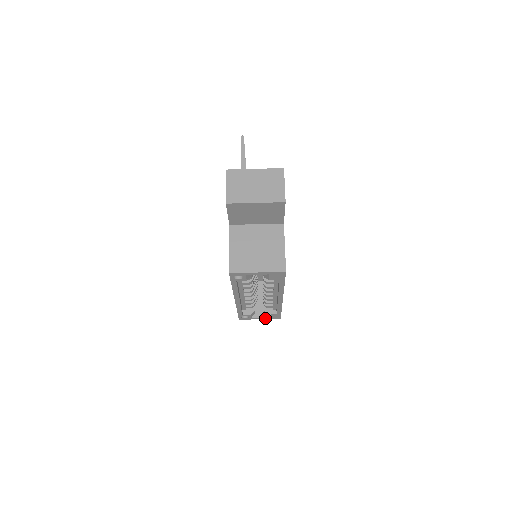
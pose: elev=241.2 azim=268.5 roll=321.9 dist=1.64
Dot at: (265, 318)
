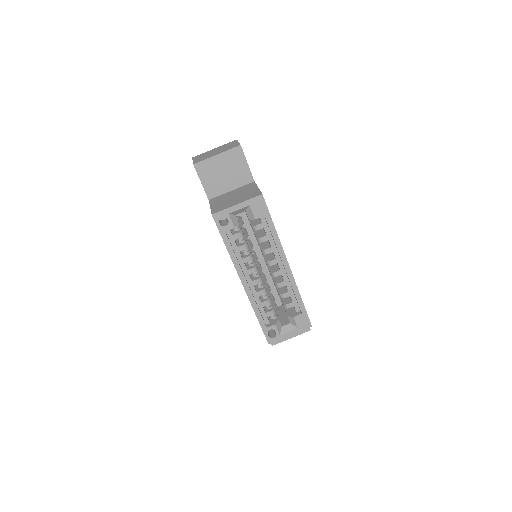
Dot at: (295, 330)
